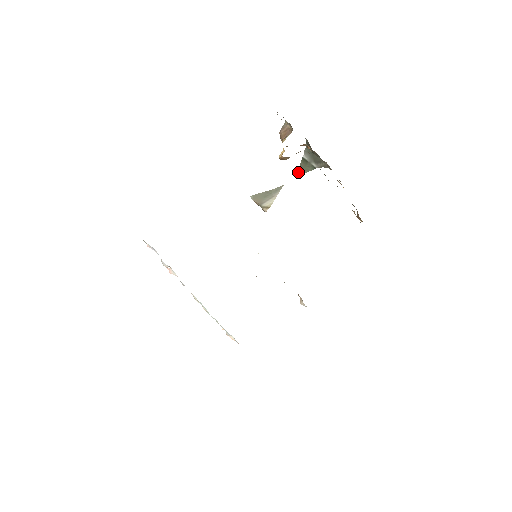
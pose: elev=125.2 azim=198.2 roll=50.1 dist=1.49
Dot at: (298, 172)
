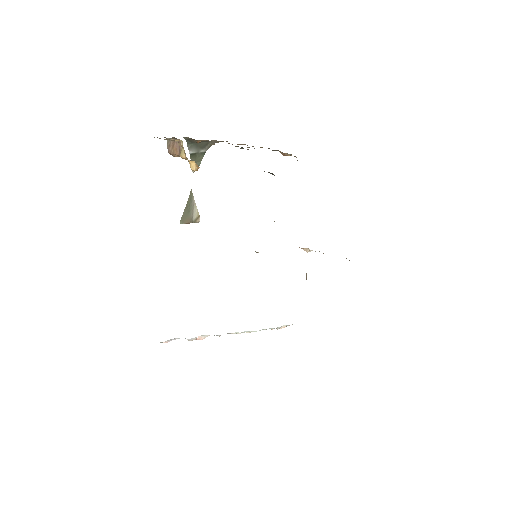
Dot at: occluded
